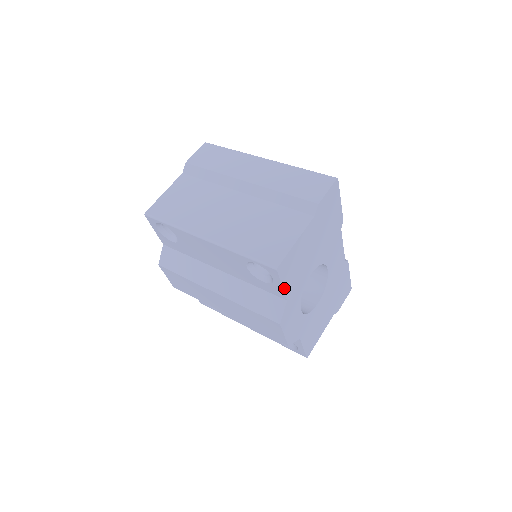
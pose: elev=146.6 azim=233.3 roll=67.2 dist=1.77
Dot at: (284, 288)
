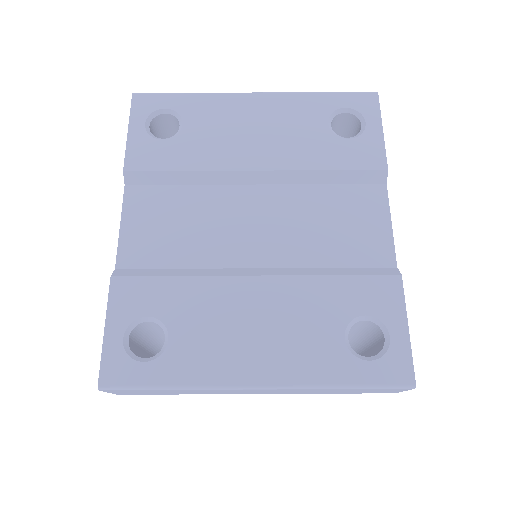
Dot at: occluded
